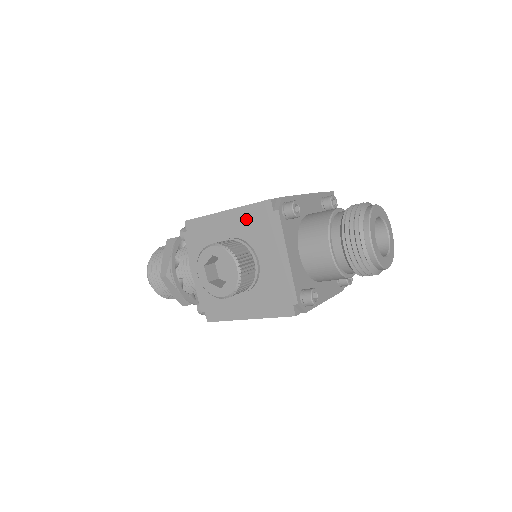
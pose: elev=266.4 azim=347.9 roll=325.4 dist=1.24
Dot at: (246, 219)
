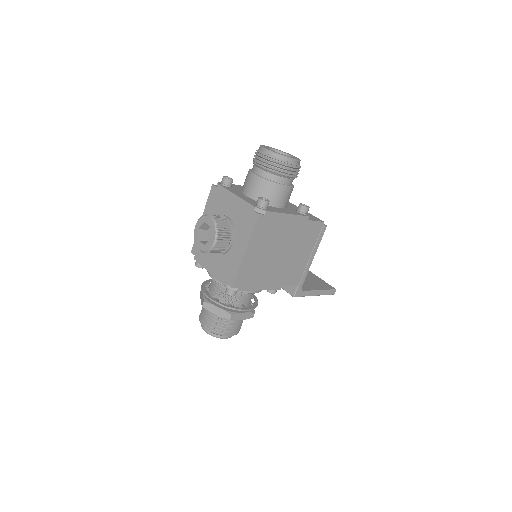
Dot at: (210, 208)
